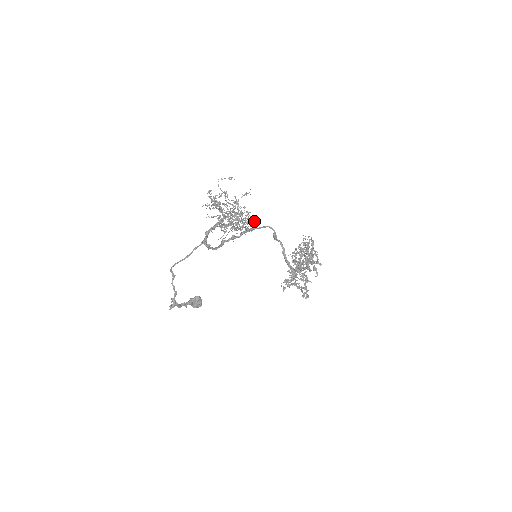
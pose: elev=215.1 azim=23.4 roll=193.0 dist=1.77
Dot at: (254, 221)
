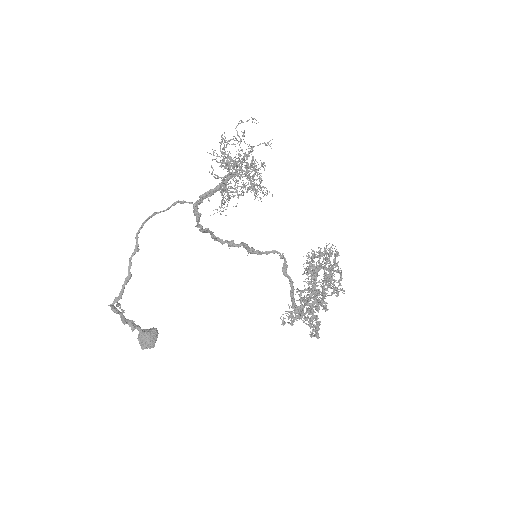
Dot at: occluded
